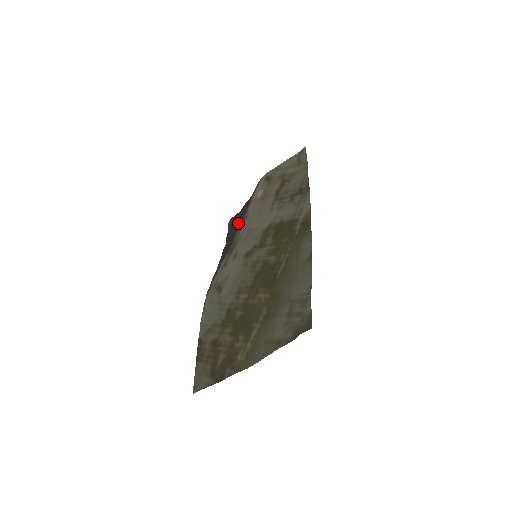
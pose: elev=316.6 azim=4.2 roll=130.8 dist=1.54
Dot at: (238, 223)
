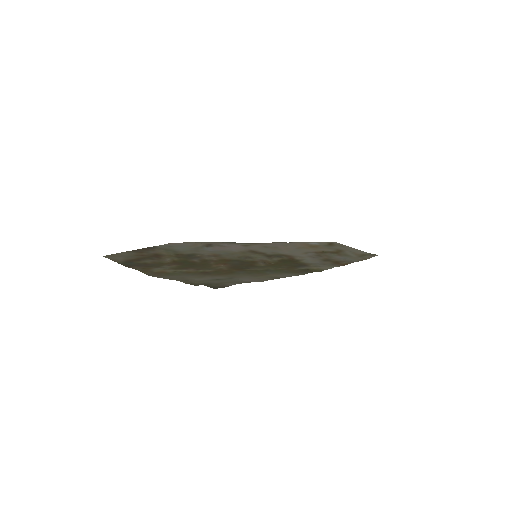
Dot at: occluded
